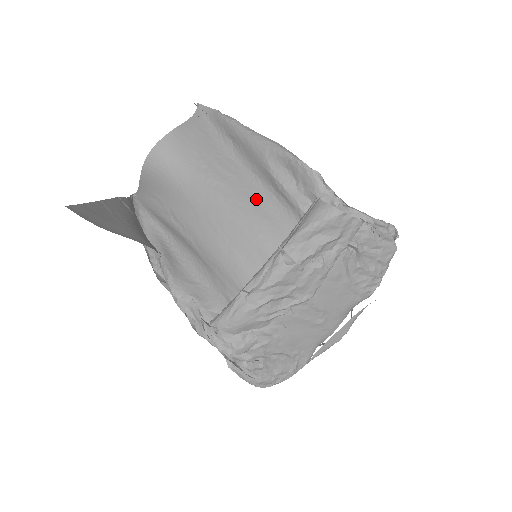
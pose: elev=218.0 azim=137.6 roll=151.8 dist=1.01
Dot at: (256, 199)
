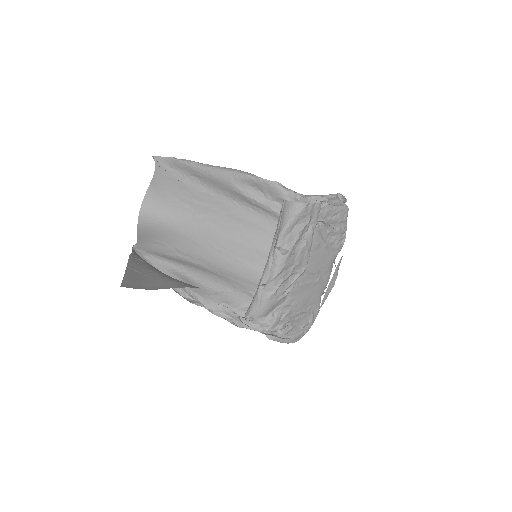
Dot at: (238, 216)
